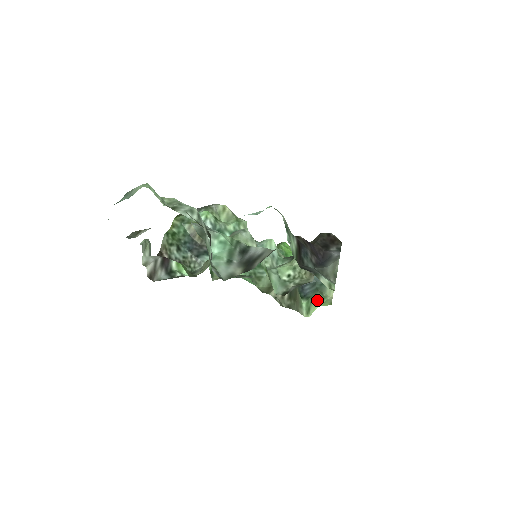
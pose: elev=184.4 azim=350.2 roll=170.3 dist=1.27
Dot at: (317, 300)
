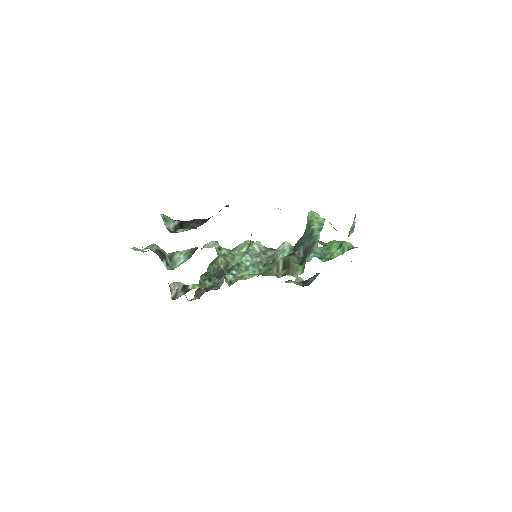
Dot at: (306, 259)
